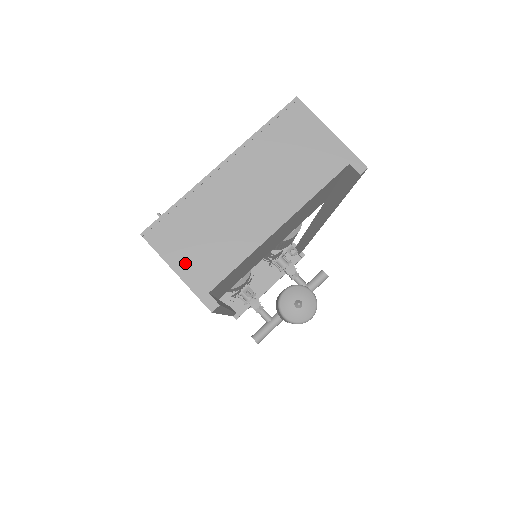
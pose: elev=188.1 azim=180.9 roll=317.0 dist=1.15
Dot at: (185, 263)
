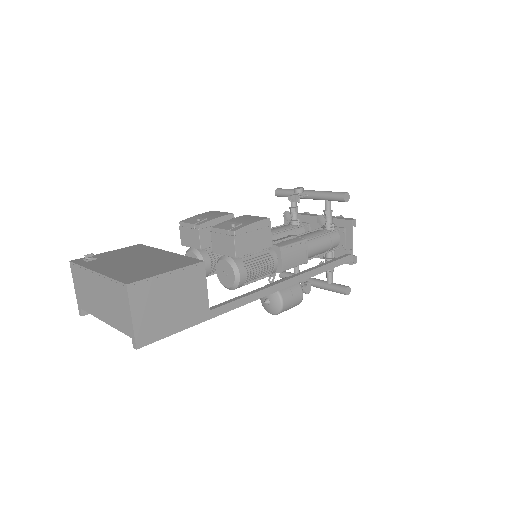
Dot at: (77, 289)
